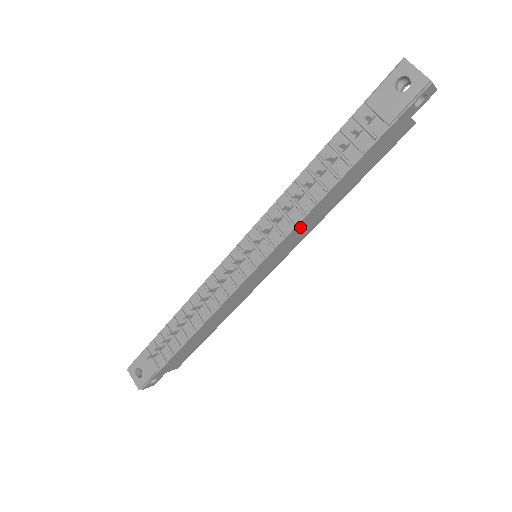
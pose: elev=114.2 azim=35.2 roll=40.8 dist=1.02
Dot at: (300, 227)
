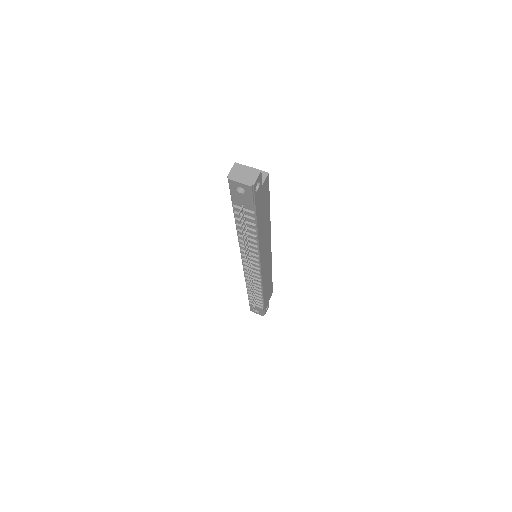
Dot at: (262, 246)
